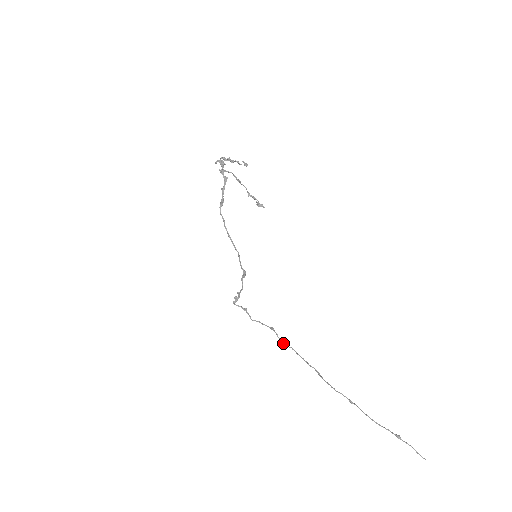
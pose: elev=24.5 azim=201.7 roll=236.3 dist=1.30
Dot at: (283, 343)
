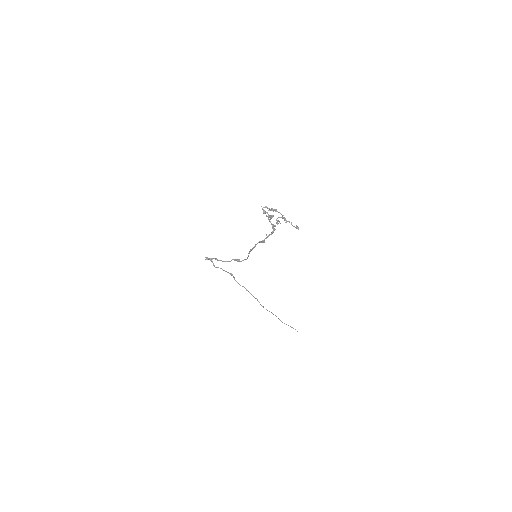
Dot at: occluded
